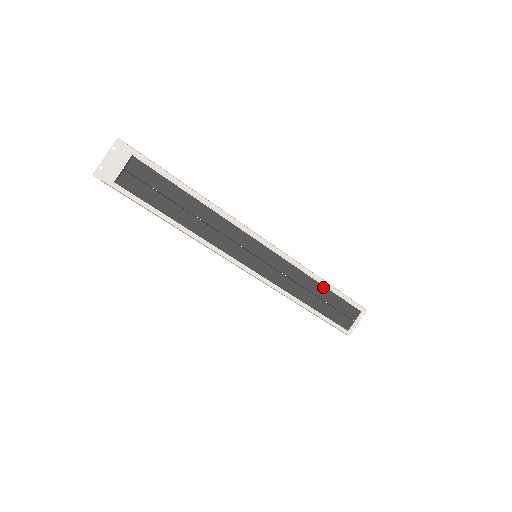
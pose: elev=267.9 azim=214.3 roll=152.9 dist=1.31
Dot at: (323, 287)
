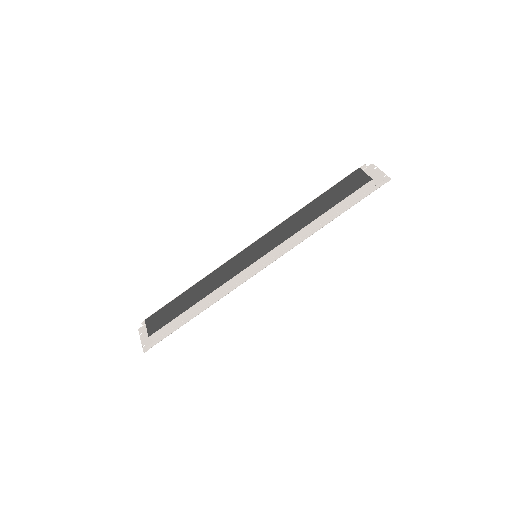
Dot at: (312, 203)
